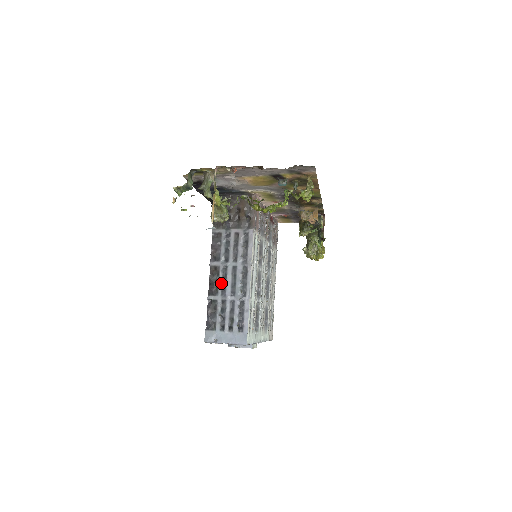
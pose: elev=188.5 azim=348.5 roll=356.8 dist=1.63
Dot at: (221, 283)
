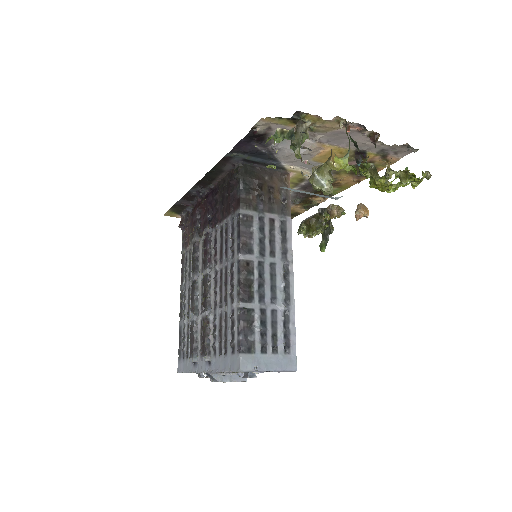
Dot at: (258, 285)
